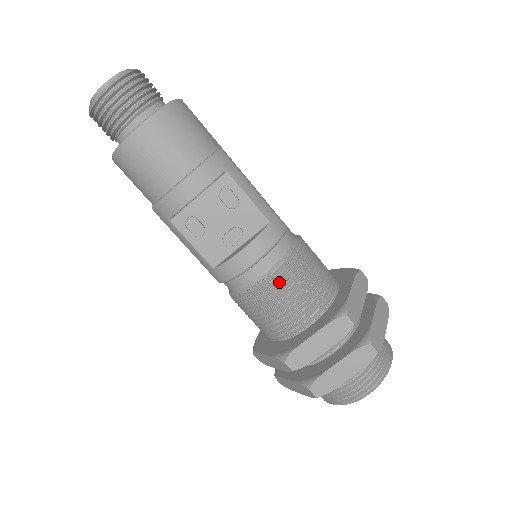
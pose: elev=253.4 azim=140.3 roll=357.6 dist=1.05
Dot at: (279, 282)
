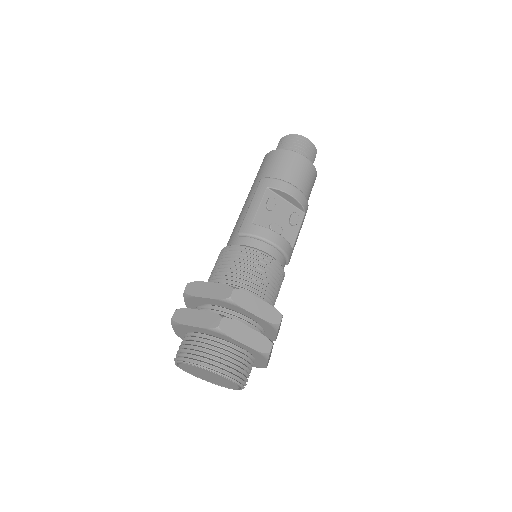
Dot at: (270, 266)
